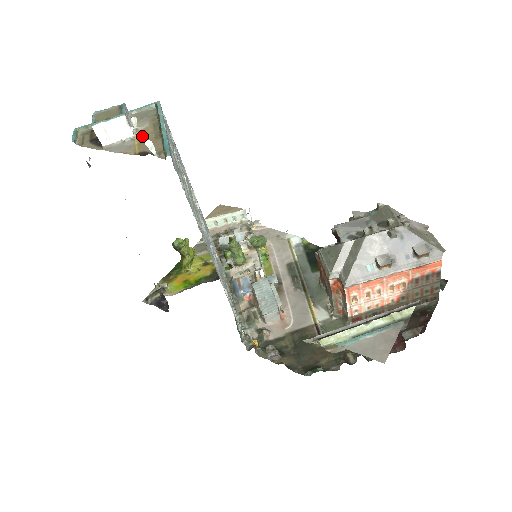
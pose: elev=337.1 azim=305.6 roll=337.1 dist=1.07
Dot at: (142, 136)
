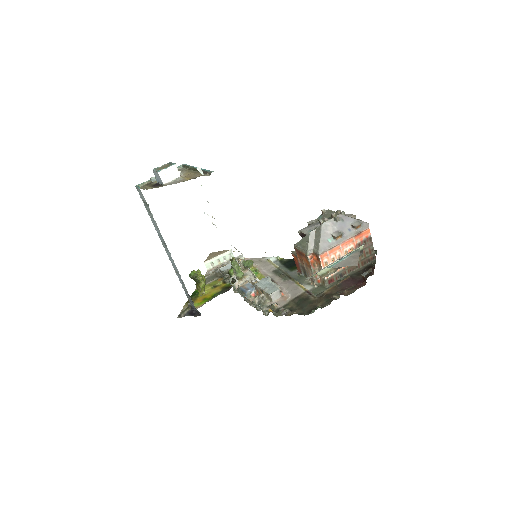
Dot at: (185, 176)
